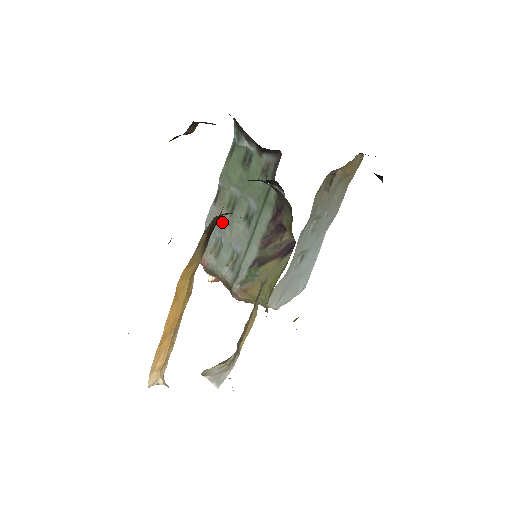
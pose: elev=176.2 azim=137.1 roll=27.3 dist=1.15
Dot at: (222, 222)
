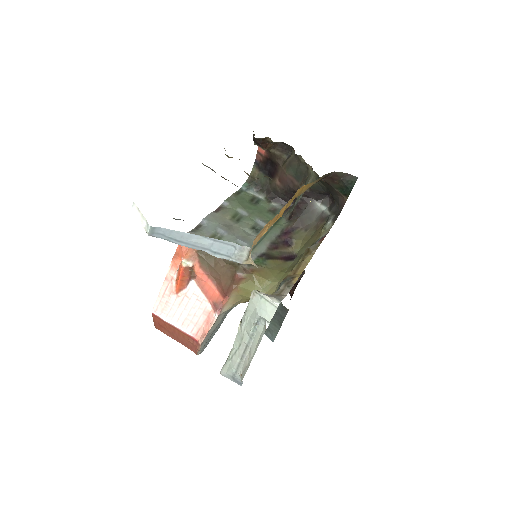
Dot at: (225, 224)
